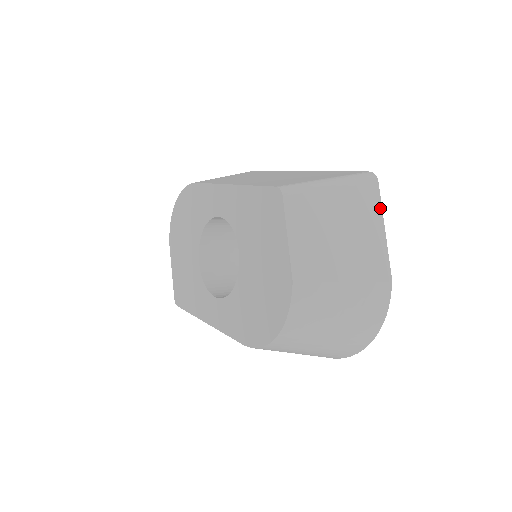
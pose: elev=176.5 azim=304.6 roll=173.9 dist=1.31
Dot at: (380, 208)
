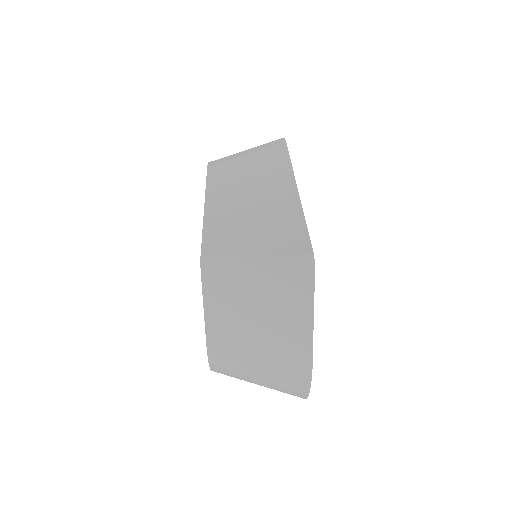
Dot at: (312, 300)
